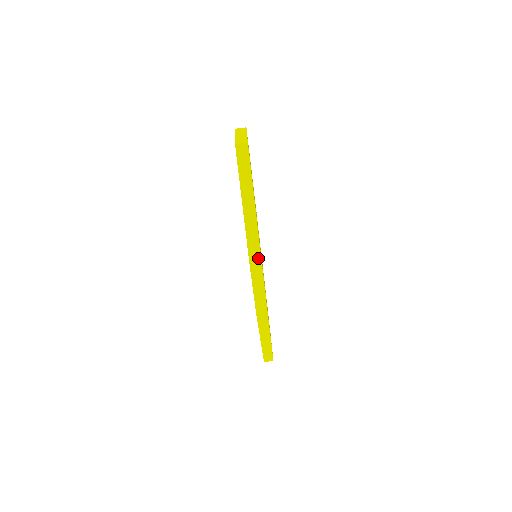
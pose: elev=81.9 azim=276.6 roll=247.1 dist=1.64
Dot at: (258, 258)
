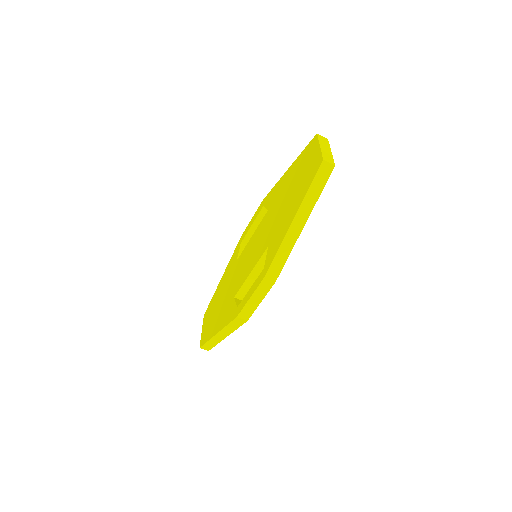
Dot at: (276, 275)
